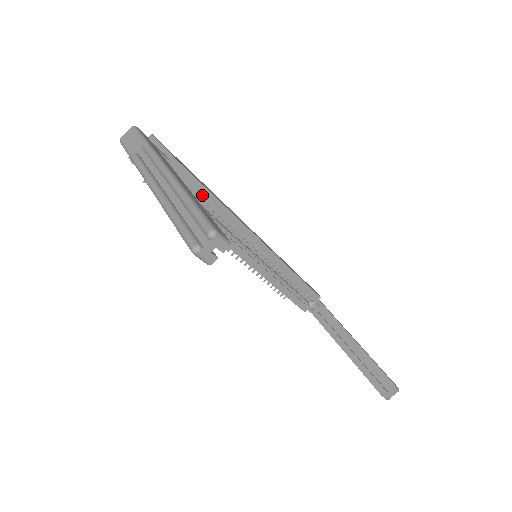
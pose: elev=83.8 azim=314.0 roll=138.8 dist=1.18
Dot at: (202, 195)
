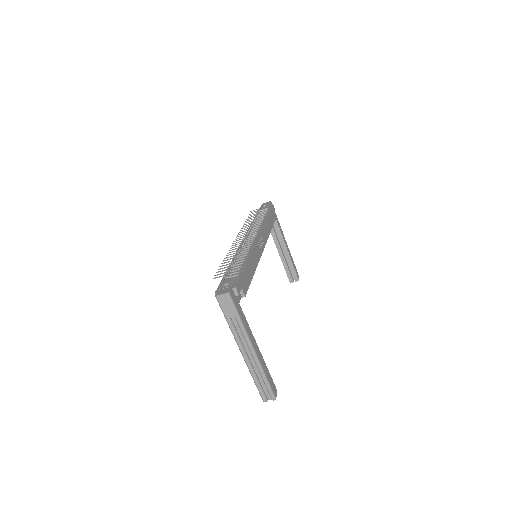
Dot at: occluded
